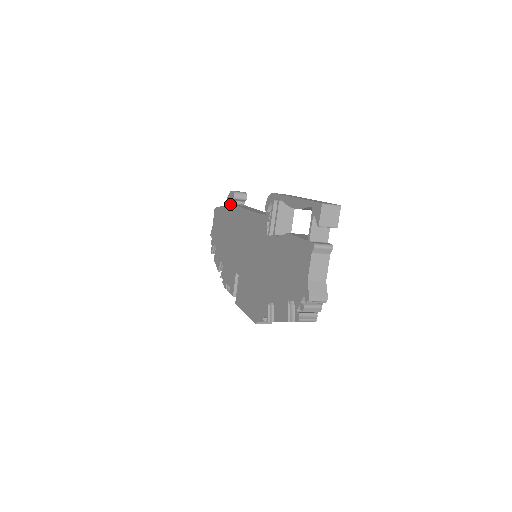
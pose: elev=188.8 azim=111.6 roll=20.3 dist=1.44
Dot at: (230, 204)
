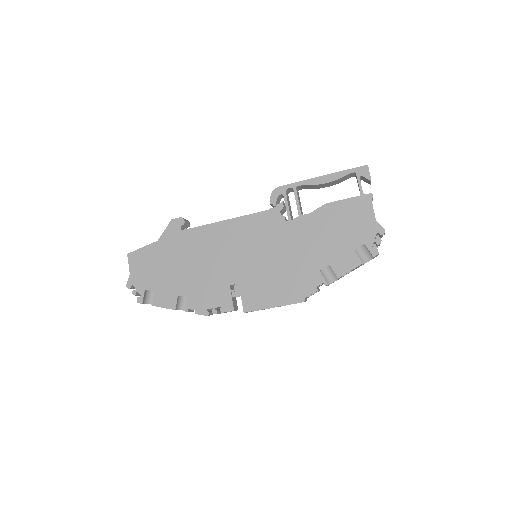
Dot at: (178, 231)
